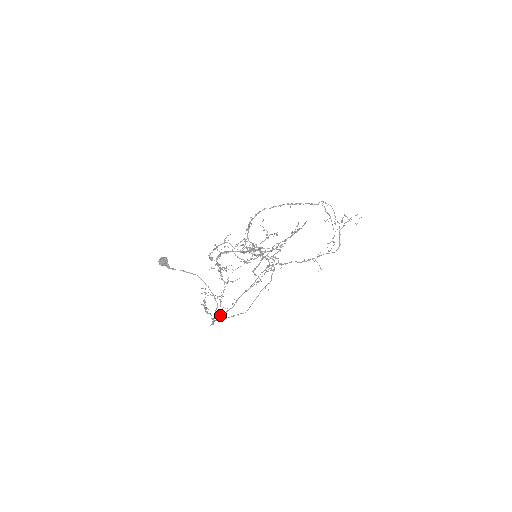
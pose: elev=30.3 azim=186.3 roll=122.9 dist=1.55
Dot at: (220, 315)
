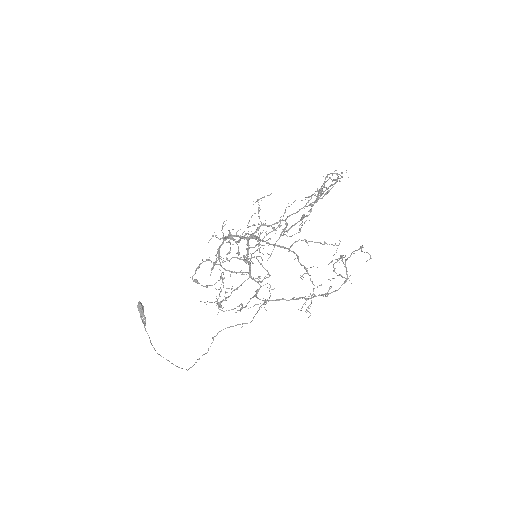
Dot at: occluded
